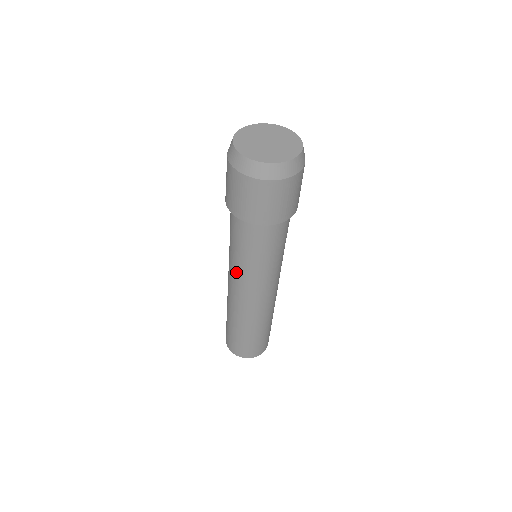
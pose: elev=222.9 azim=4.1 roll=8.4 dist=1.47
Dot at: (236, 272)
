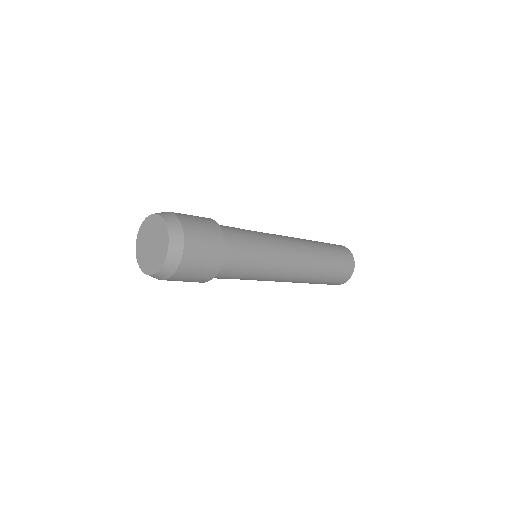
Dot at: occluded
